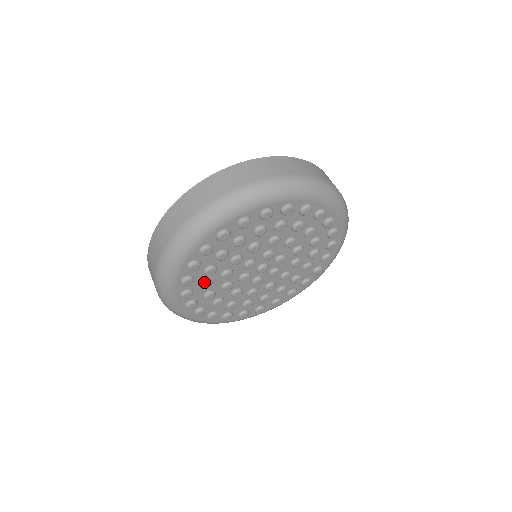
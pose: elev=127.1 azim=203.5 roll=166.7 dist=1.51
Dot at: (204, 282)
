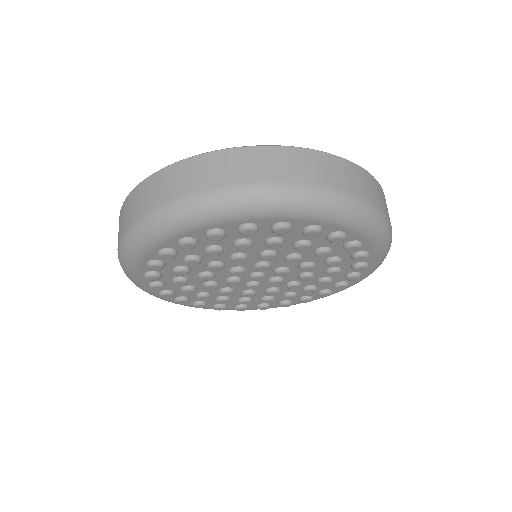
Dot at: (219, 248)
